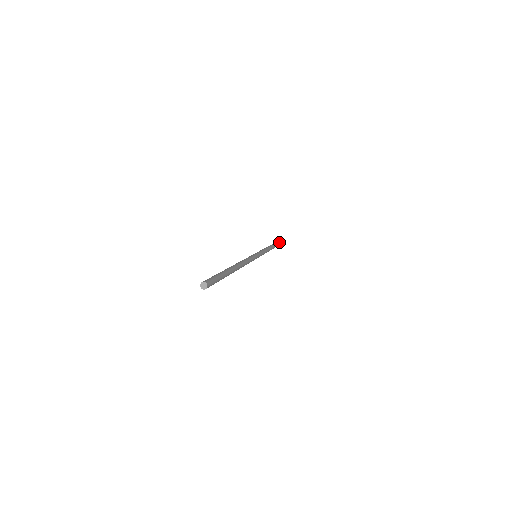
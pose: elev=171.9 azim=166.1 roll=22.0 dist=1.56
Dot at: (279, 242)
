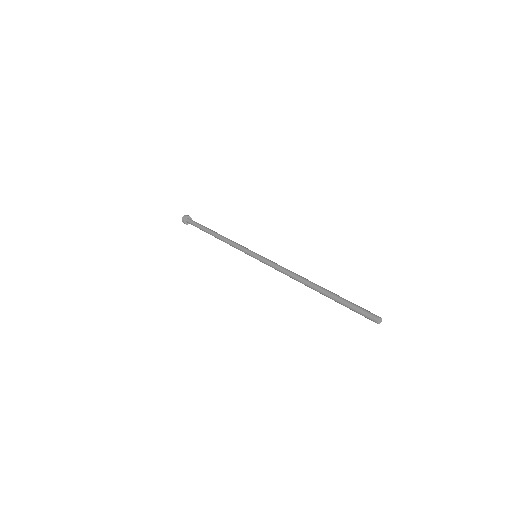
Dot at: (198, 223)
